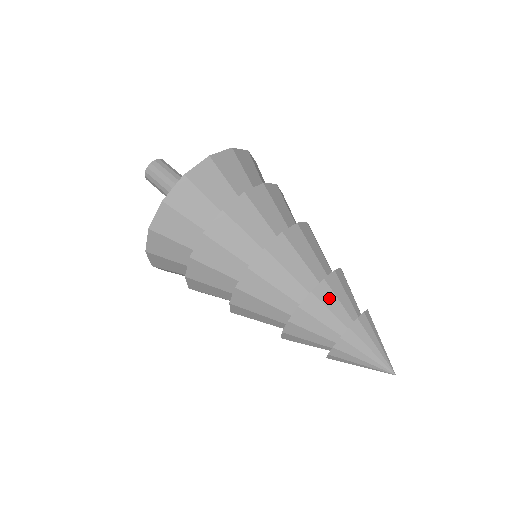
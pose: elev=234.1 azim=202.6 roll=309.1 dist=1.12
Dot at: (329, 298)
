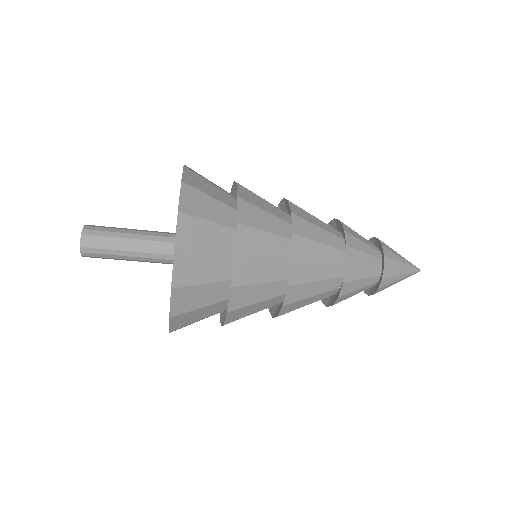
Dot at: (358, 257)
